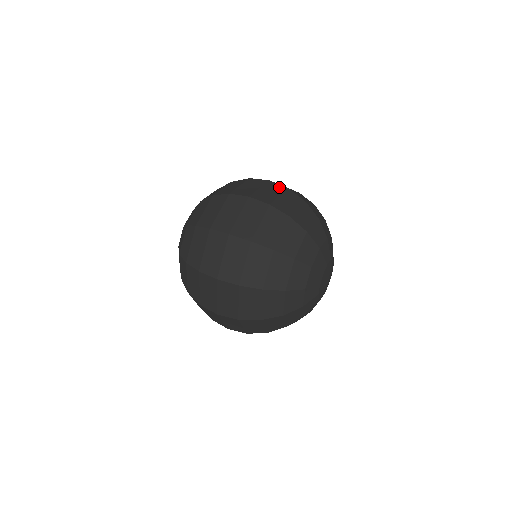
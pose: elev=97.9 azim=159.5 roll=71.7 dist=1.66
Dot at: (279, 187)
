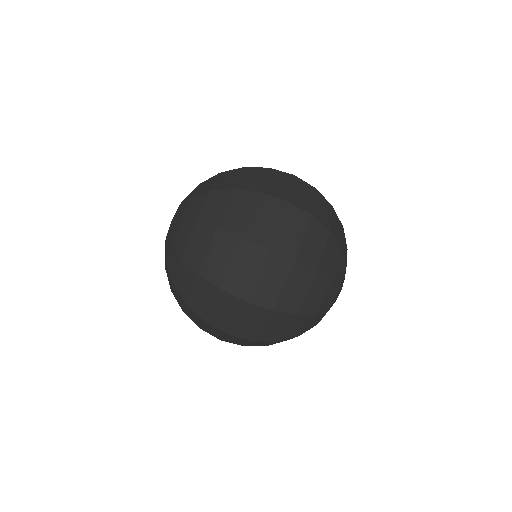
Dot at: occluded
